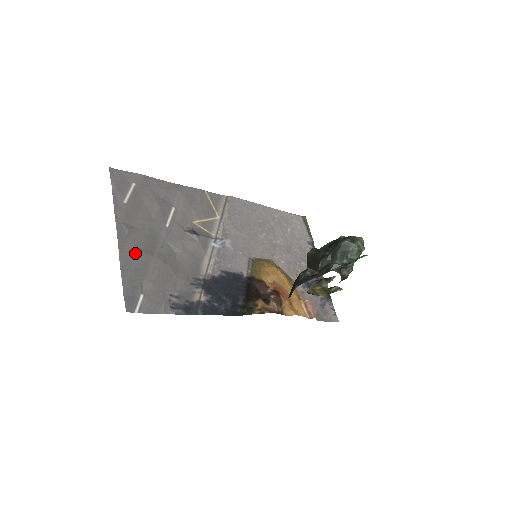
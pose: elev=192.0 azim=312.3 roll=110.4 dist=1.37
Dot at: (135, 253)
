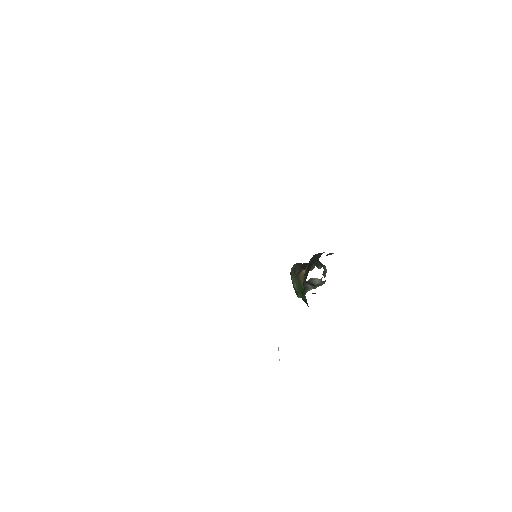
Dot at: occluded
